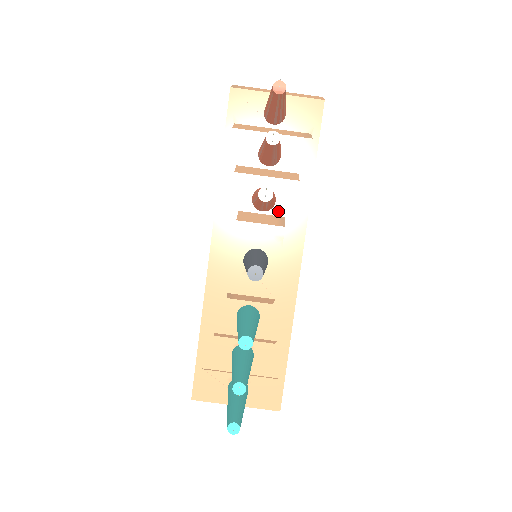
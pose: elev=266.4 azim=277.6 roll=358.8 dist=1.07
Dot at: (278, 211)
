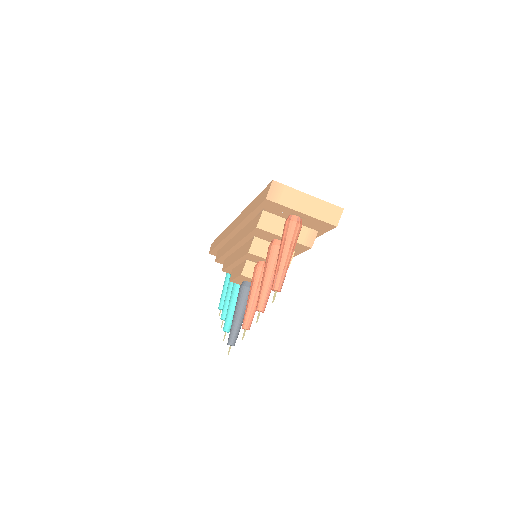
Dot at: occluded
